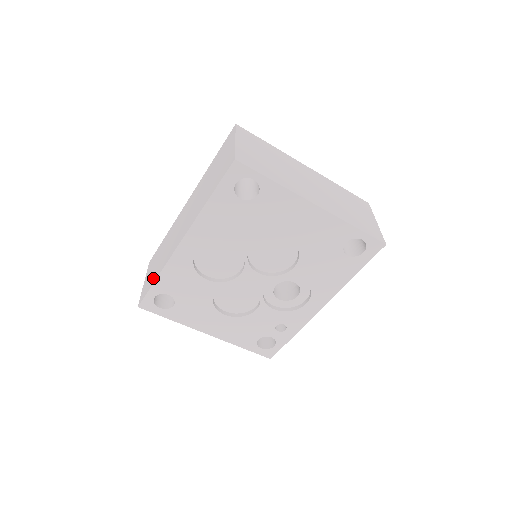
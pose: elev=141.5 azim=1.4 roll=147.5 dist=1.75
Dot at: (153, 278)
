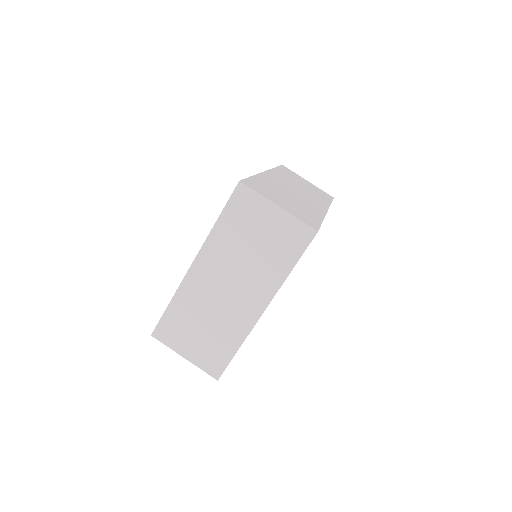
Dot at: occluded
